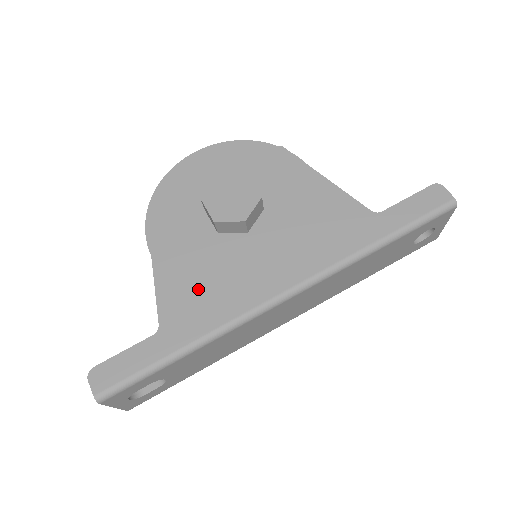
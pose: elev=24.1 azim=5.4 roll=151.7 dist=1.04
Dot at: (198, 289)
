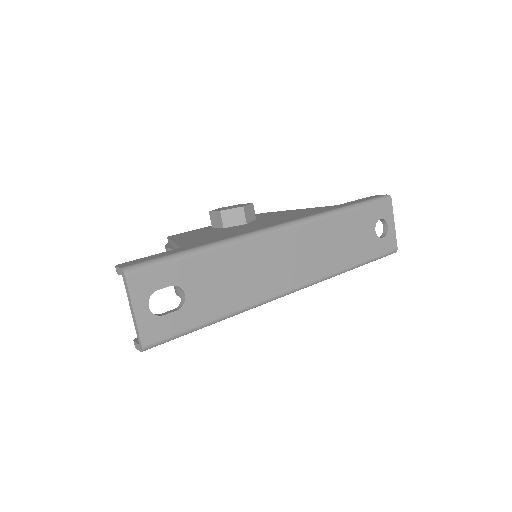
Dot at: (212, 236)
